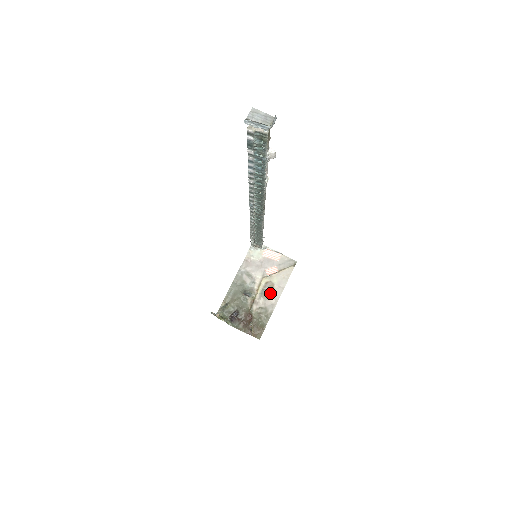
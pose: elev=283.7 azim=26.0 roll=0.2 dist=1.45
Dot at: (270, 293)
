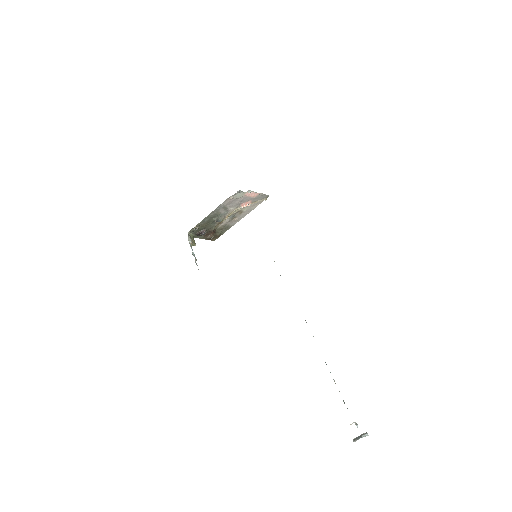
Dot at: (237, 217)
